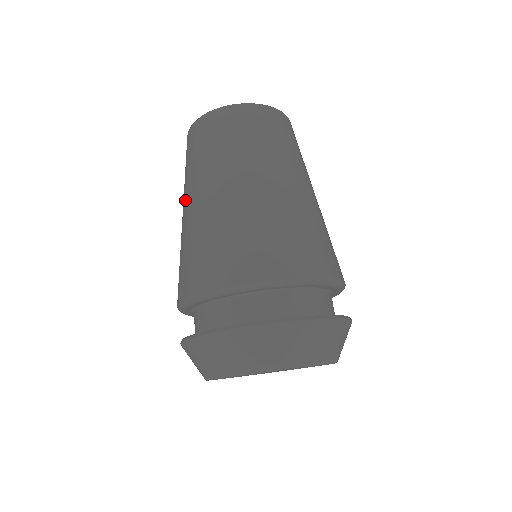
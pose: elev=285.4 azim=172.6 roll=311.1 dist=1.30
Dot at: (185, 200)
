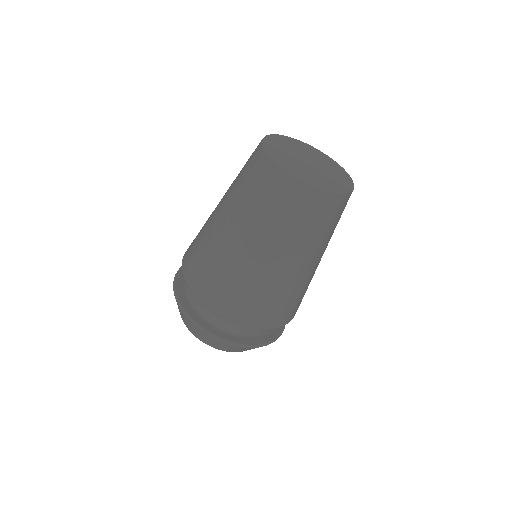
Dot at: (224, 196)
